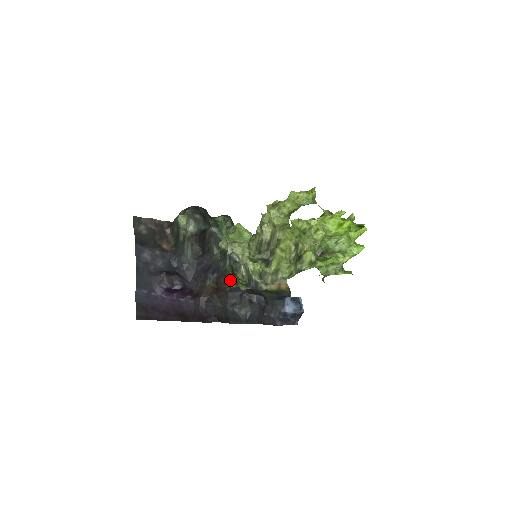
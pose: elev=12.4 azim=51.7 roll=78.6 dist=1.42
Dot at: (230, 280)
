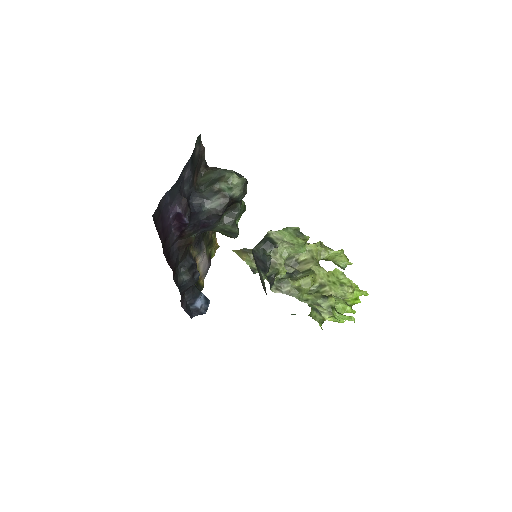
Dot at: (194, 245)
